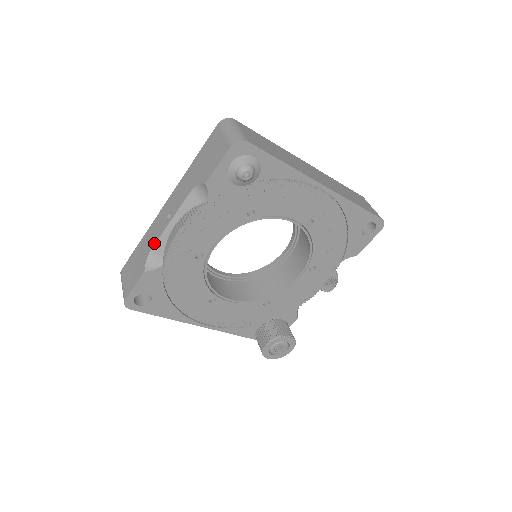
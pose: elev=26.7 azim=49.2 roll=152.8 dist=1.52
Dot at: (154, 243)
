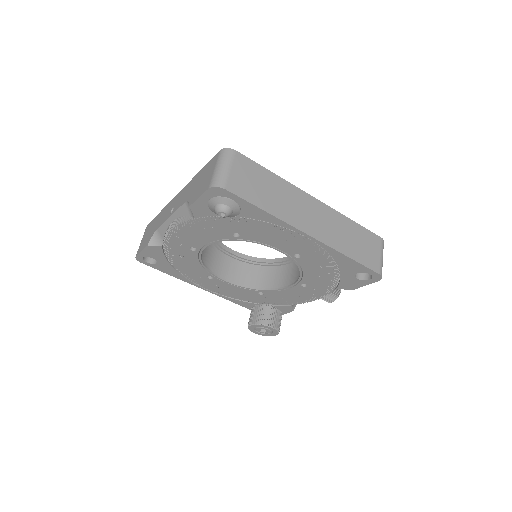
Dot at: (159, 226)
